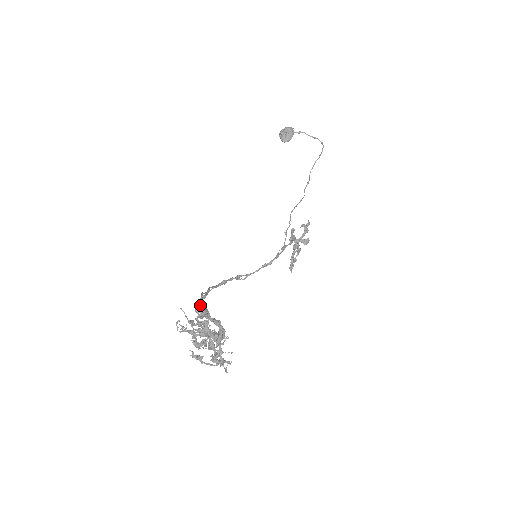
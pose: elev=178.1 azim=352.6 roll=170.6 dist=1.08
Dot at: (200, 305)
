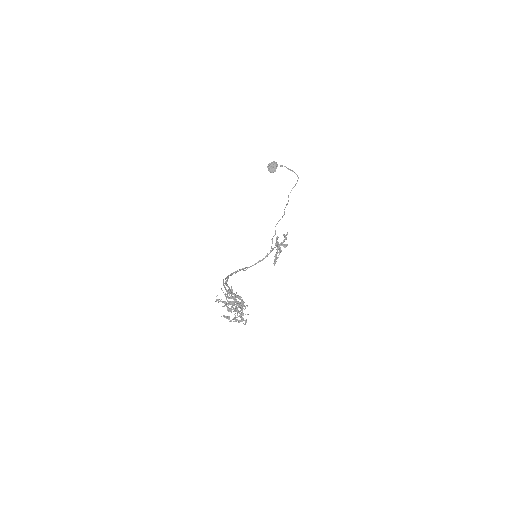
Dot at: (224, 287)
